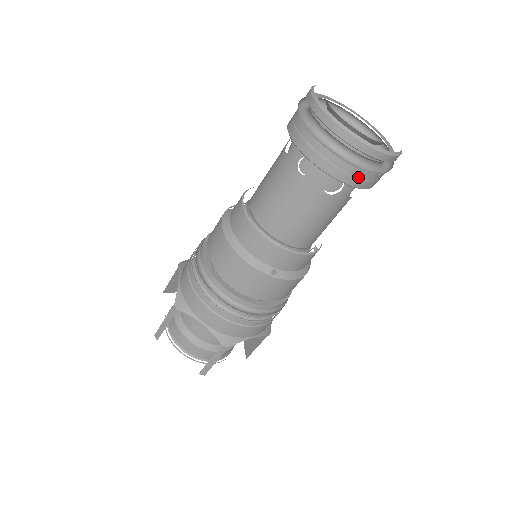
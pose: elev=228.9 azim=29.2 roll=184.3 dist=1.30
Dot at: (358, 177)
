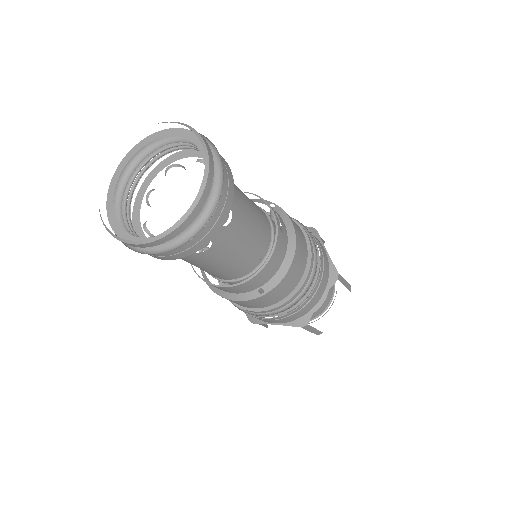
Dot at: (198, 241)
